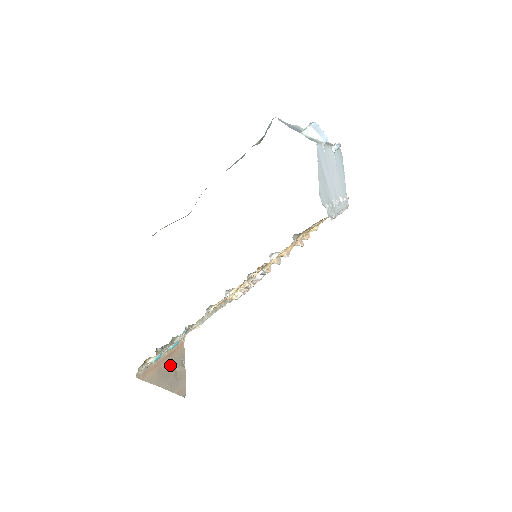
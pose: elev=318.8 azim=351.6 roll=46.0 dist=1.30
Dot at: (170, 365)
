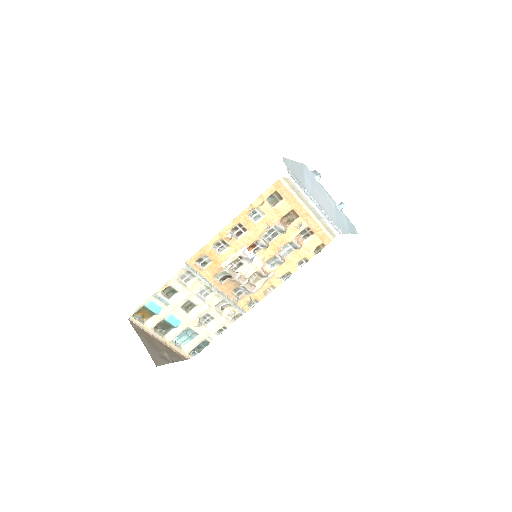
Dot at: (162, 348)
